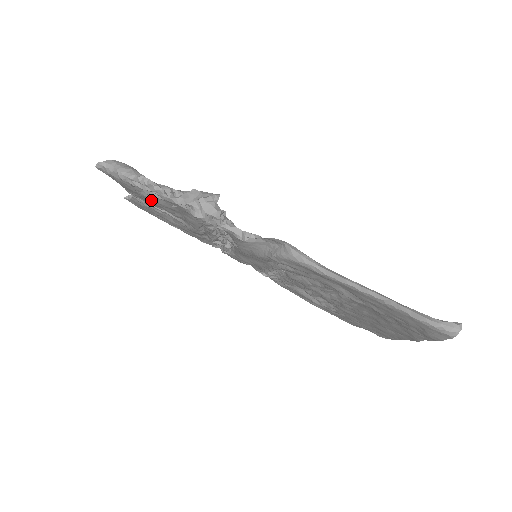
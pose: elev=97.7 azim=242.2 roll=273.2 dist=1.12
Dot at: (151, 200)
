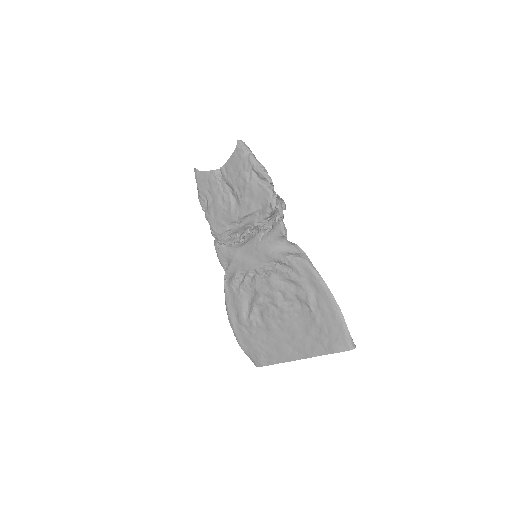
Dot at: (247, 180)
